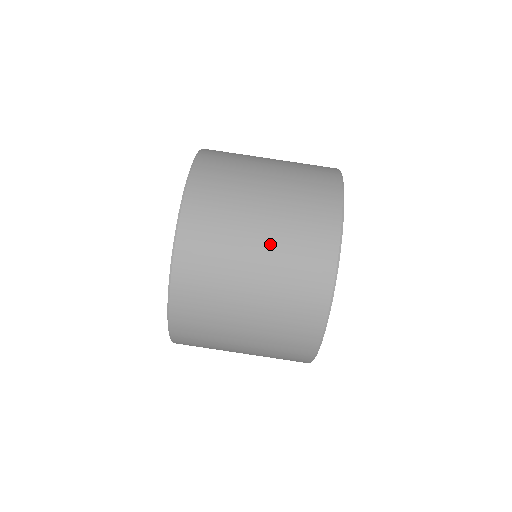
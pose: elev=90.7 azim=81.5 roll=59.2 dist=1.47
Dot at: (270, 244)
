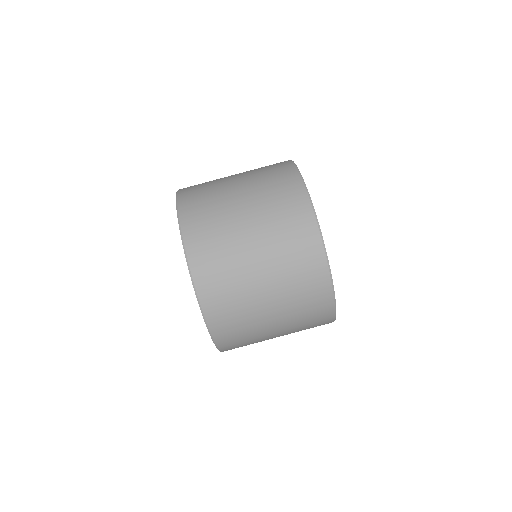
Dot at: (255, 212)
